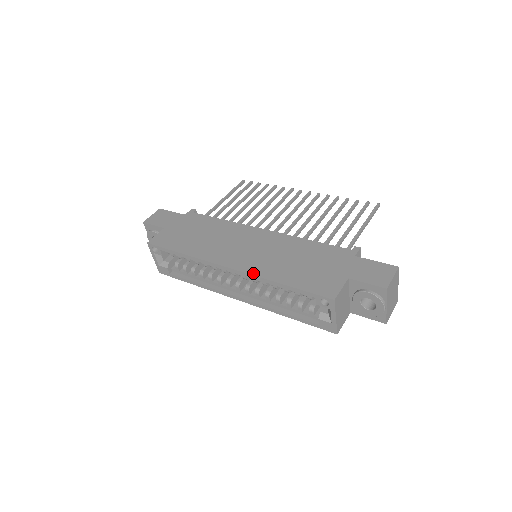
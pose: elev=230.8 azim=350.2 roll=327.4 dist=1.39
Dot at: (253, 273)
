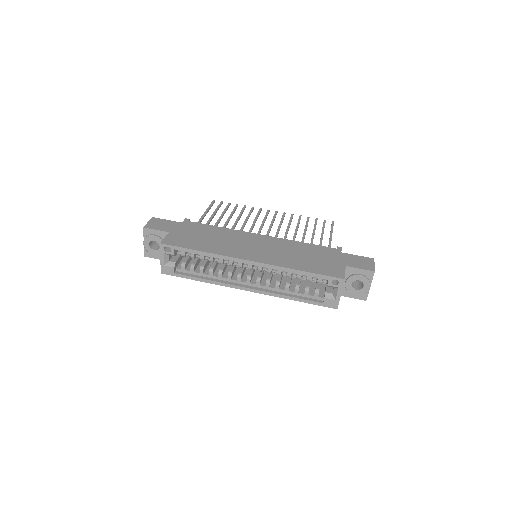
Dot at: (273, 264)
